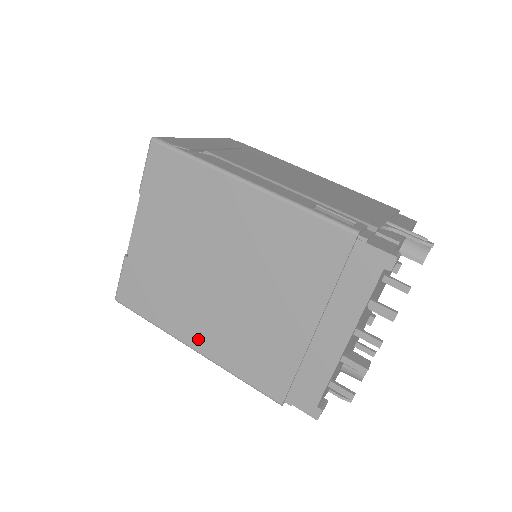
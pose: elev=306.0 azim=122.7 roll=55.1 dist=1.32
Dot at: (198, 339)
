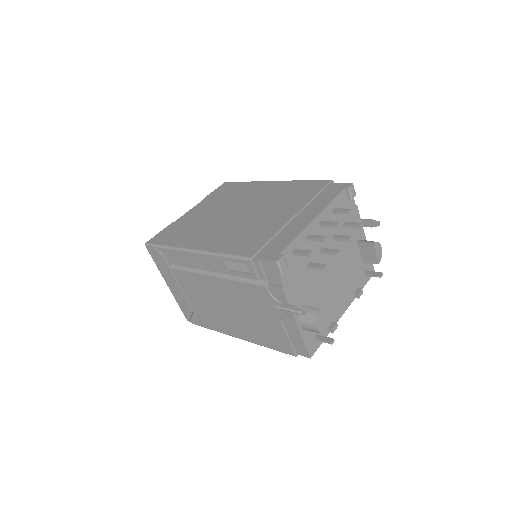
Dot at: (200, 243)
